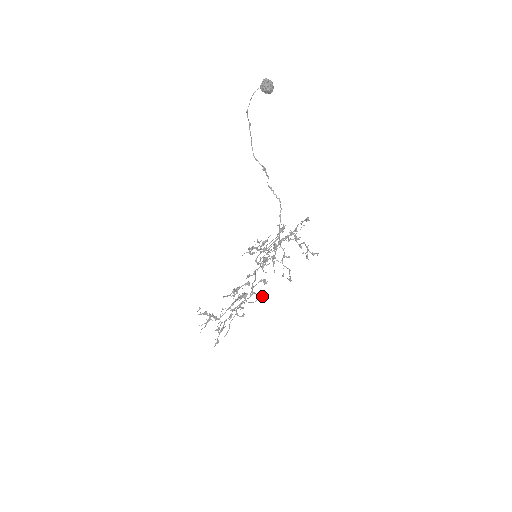
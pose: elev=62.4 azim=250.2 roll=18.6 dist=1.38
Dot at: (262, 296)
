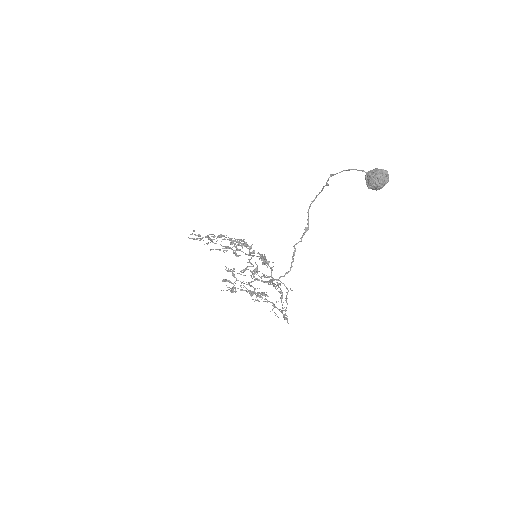
Dot at: (261, 256)
